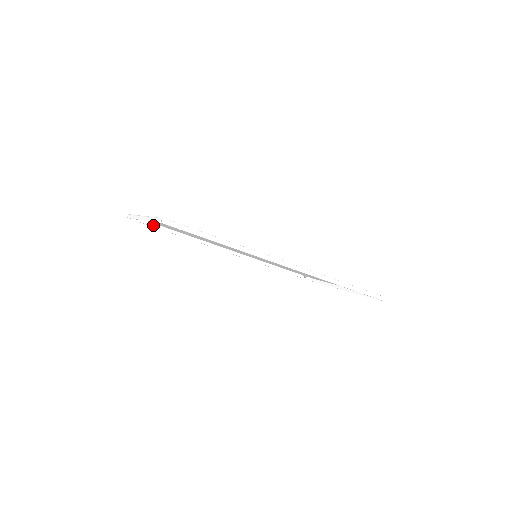
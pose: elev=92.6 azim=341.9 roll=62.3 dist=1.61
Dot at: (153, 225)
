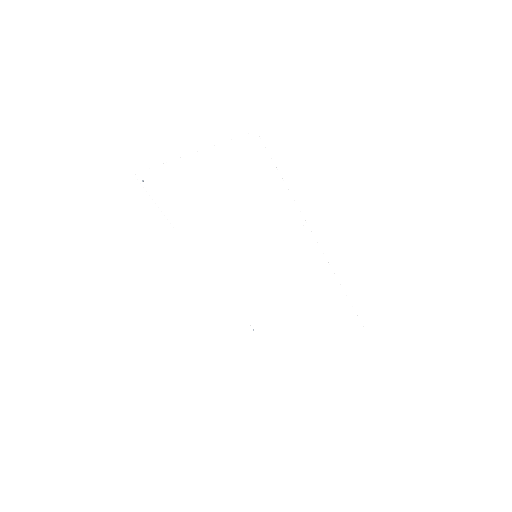
Dot at: (152, 197)
